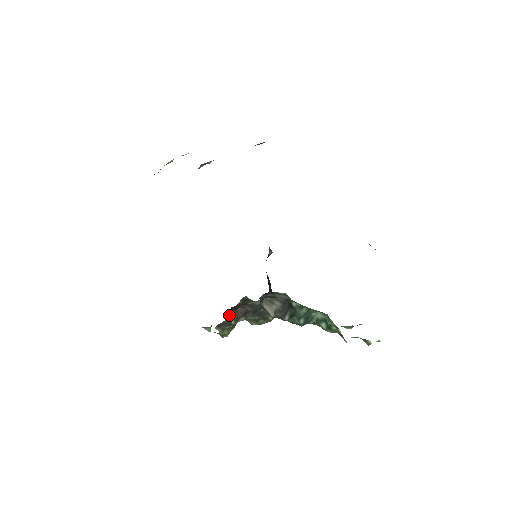
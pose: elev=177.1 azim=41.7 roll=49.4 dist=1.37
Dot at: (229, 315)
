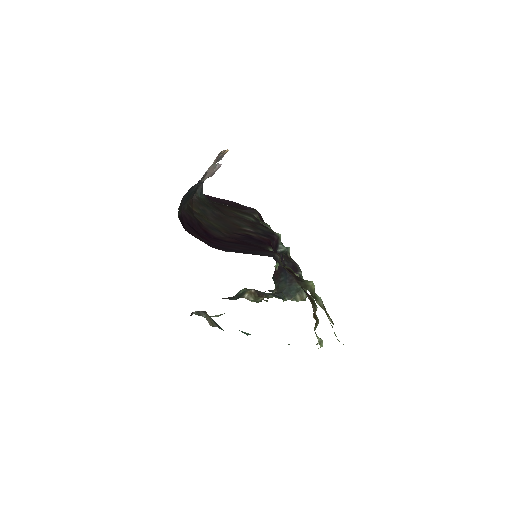
Dot at: (247, 295)
